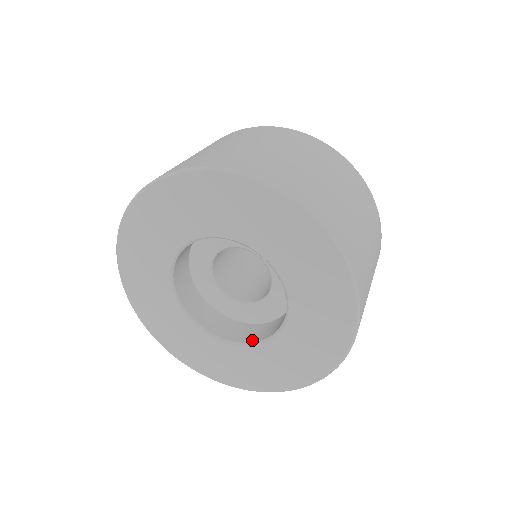
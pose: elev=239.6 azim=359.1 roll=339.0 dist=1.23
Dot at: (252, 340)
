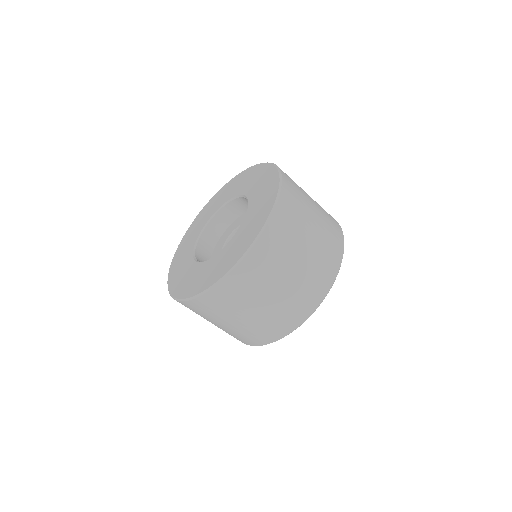
Dot at: occluded
